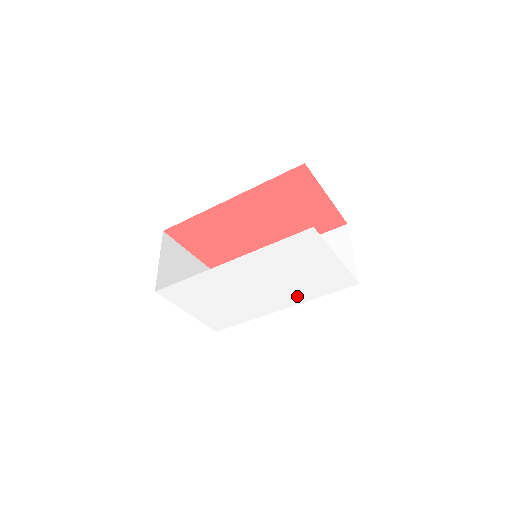
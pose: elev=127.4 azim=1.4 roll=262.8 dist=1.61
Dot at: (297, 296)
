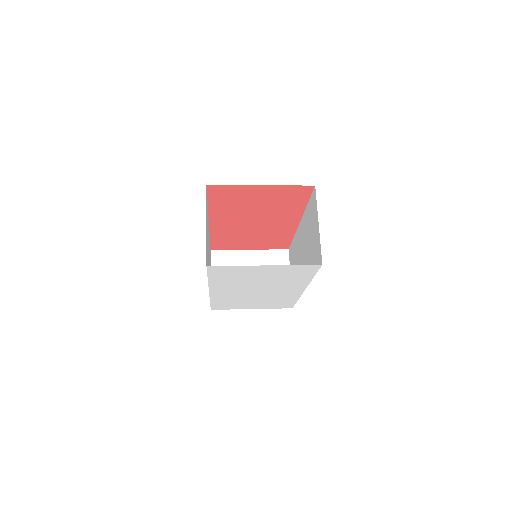
Dot at: (295, 284)
